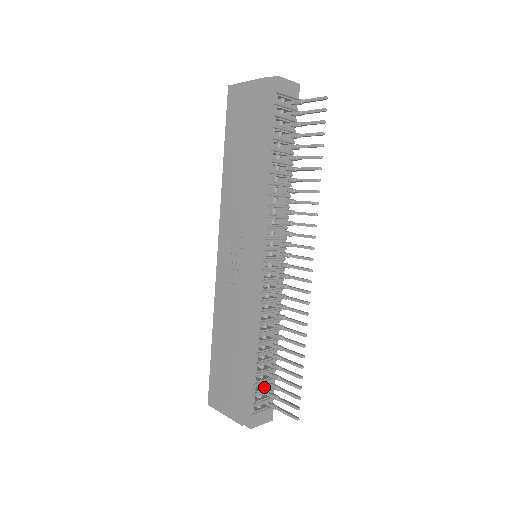
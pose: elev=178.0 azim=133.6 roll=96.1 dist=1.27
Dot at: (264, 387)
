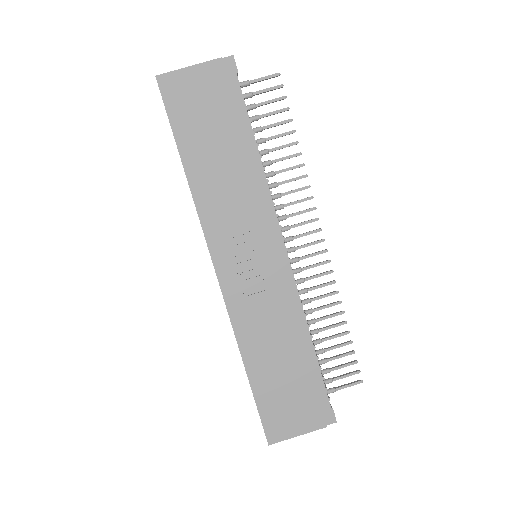
Dot at: occluded
